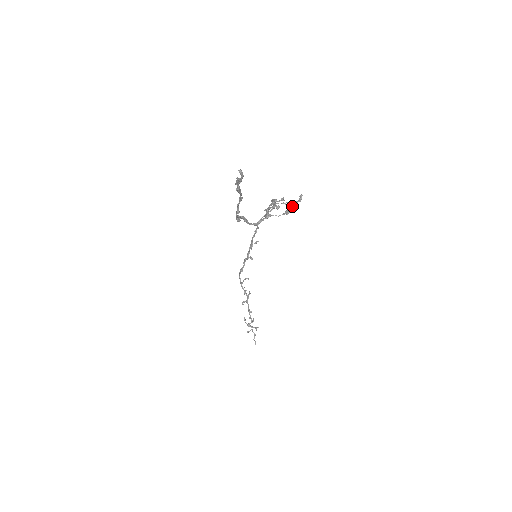
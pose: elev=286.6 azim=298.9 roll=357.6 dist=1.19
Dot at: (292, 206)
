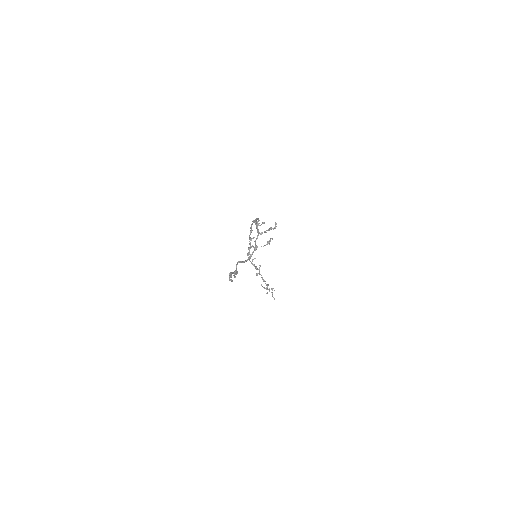
Dot at: (271, 238)
